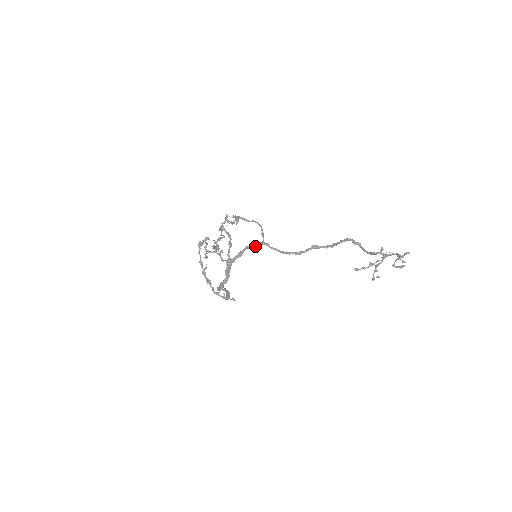
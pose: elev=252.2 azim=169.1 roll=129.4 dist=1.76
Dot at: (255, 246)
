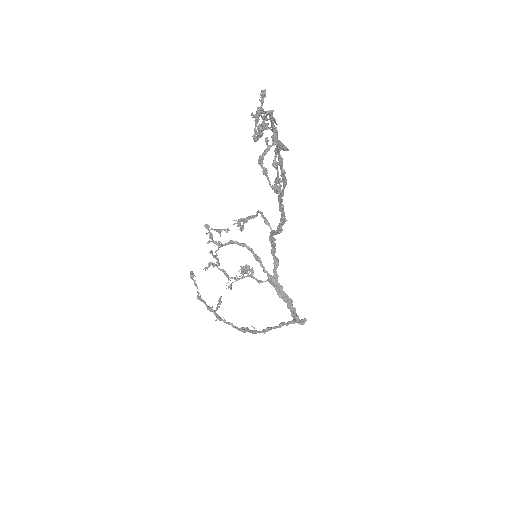
Dot at: (272, 243)
